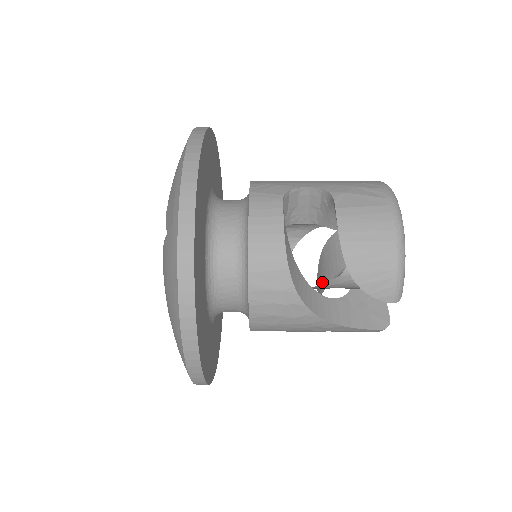
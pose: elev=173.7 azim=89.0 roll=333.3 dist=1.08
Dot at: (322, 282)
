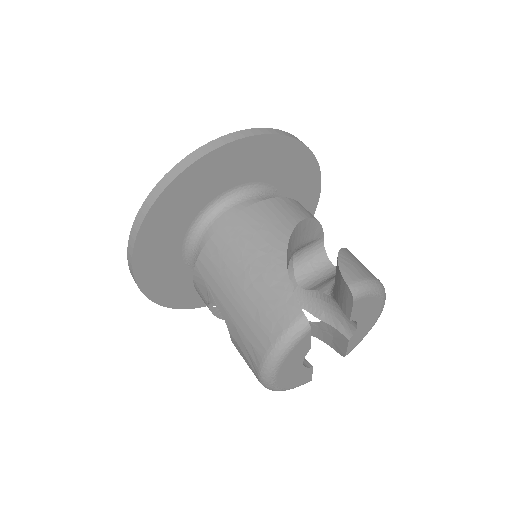
Dot at: occluded
